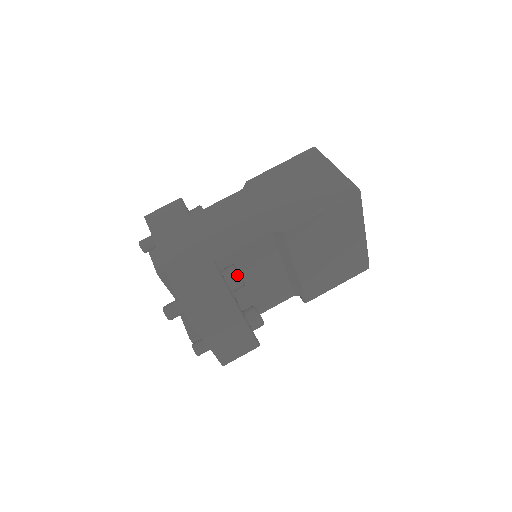
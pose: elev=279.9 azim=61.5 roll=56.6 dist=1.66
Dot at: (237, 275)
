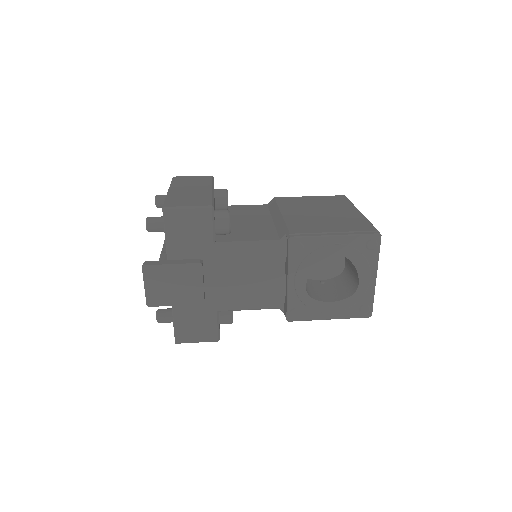
Dot at: occluded
